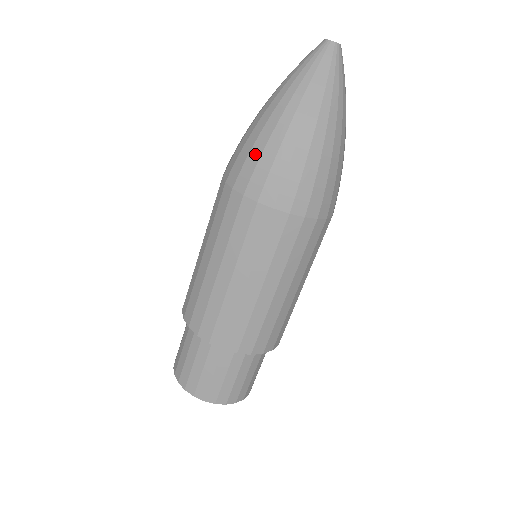
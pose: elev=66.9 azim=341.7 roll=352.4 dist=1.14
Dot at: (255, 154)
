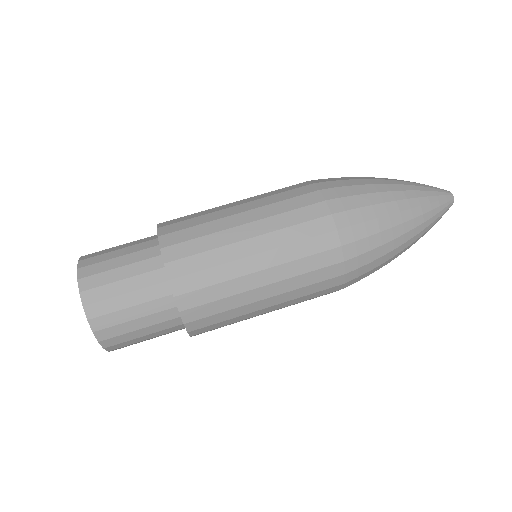
Dot at: (358, 189)
